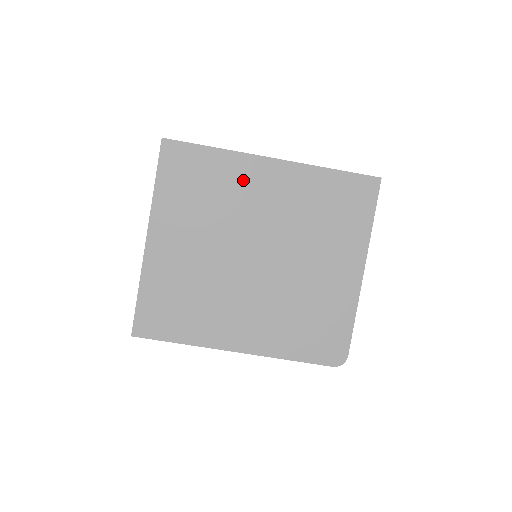
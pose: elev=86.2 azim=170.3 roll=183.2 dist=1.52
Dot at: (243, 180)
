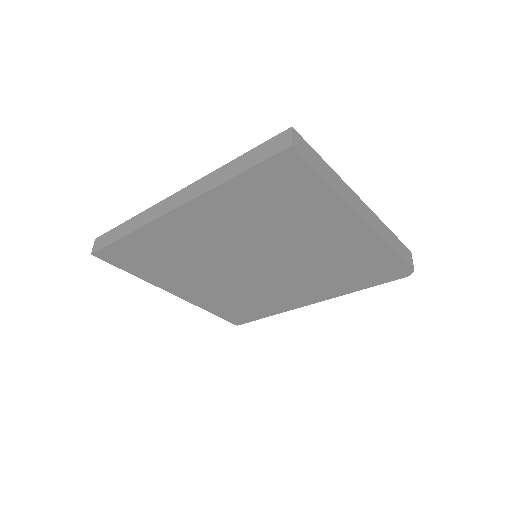
Dot at: (176, 237)
